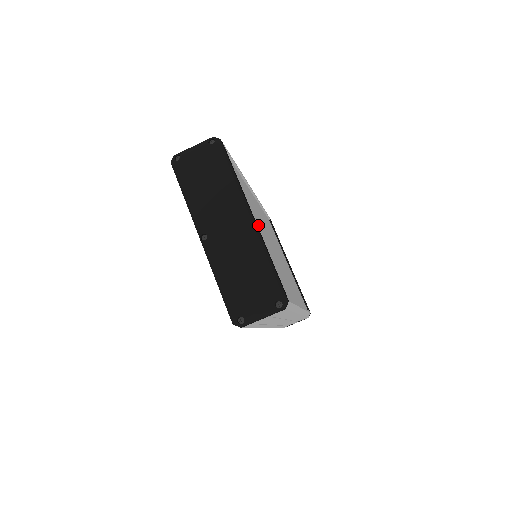
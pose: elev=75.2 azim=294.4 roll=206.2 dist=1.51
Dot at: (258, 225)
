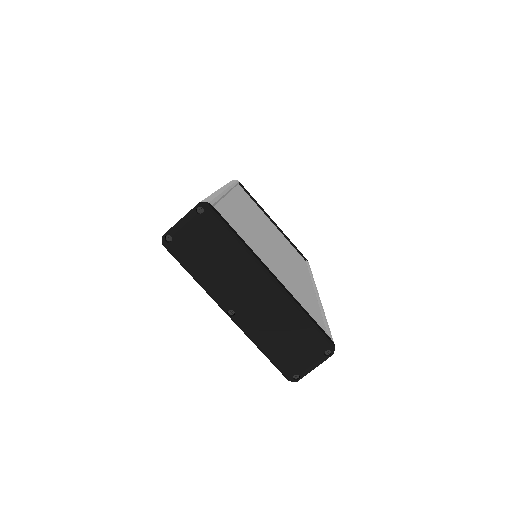
Dot at: (268, 261)
